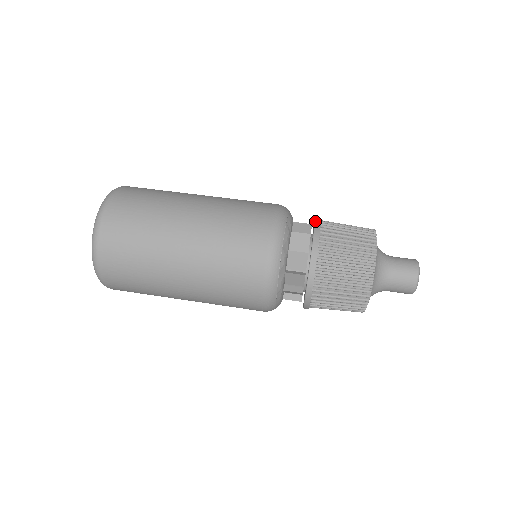
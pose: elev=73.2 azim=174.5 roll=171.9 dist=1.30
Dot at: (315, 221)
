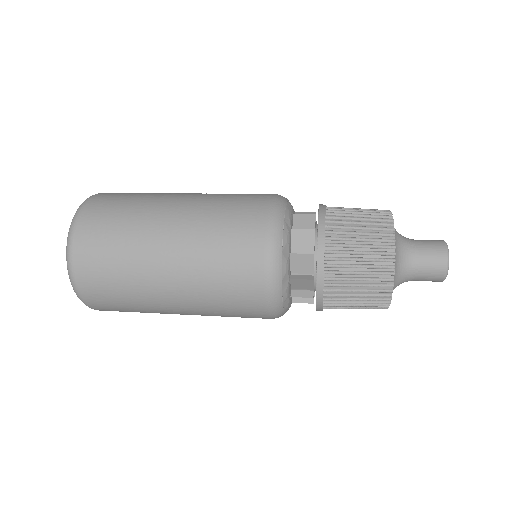
Dot at: (318, 212)
